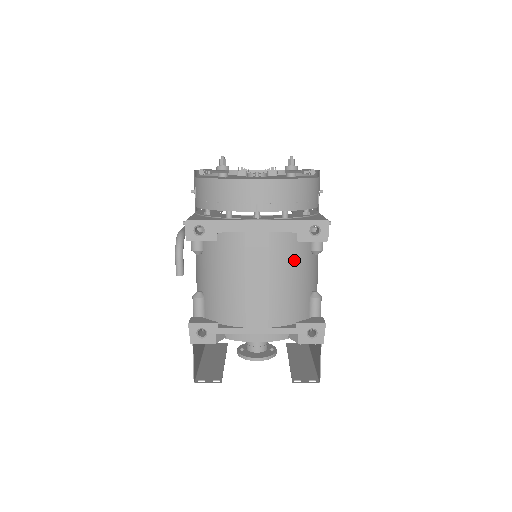
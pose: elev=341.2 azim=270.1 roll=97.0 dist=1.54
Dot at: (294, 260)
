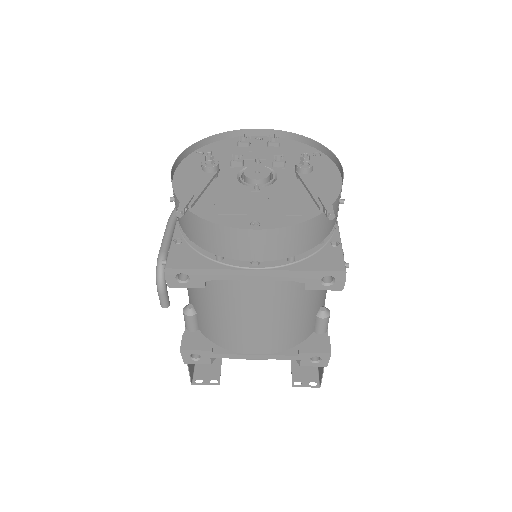
Dot at: (300, 297)
